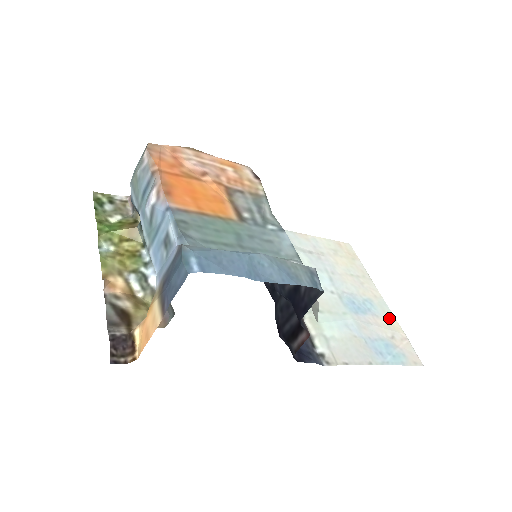
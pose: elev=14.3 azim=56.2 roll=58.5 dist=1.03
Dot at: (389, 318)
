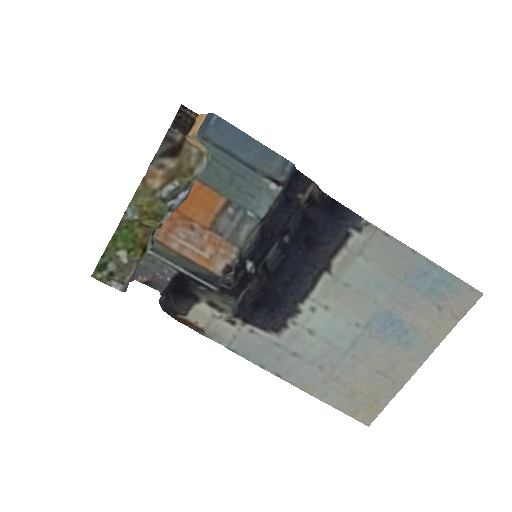
Dot at: (433, 336)
